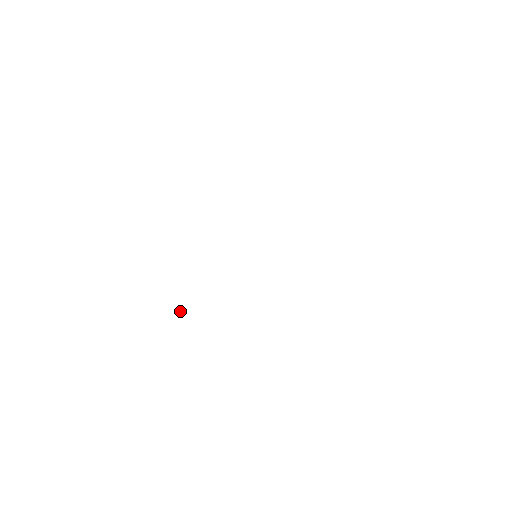
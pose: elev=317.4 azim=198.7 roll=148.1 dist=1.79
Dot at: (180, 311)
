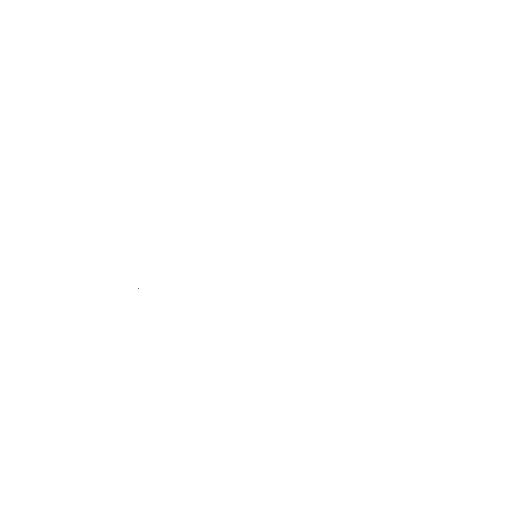
Dot at: occluded
